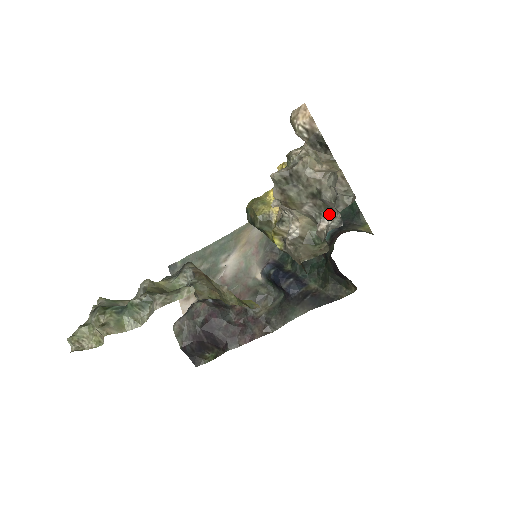
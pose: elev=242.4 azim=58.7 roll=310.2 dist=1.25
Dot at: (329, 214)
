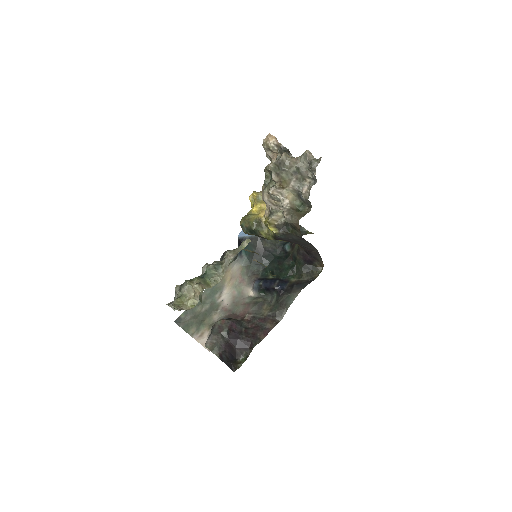
Dot at: (306, 183)
